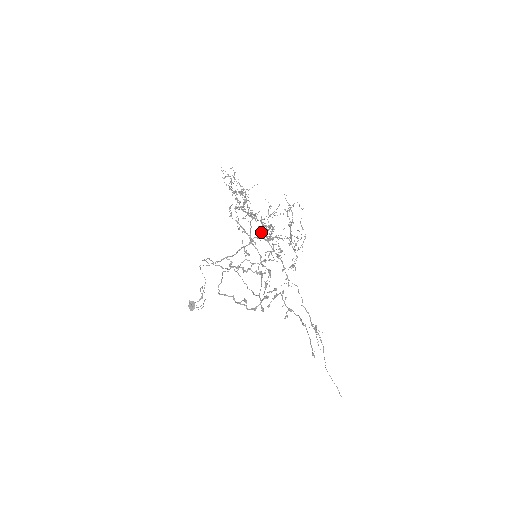
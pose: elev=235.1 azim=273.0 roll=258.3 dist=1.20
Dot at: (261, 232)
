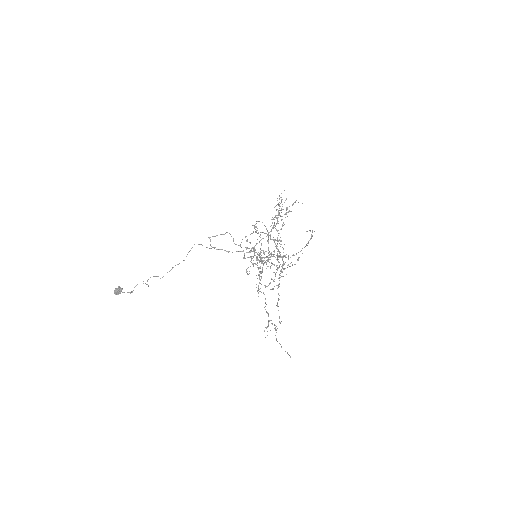
Dot at: occluded
